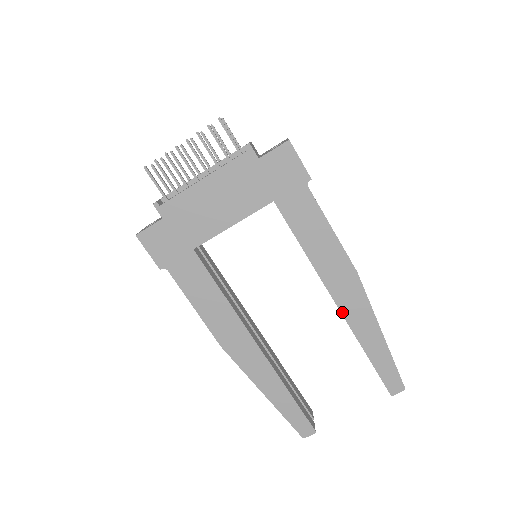
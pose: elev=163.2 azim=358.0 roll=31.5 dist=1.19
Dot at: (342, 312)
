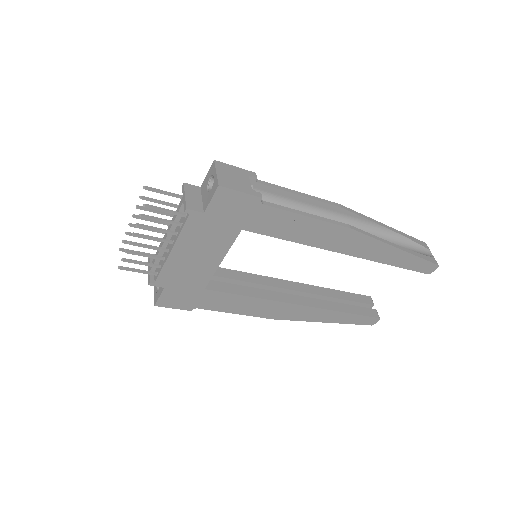
Dot at: (355, 256)
